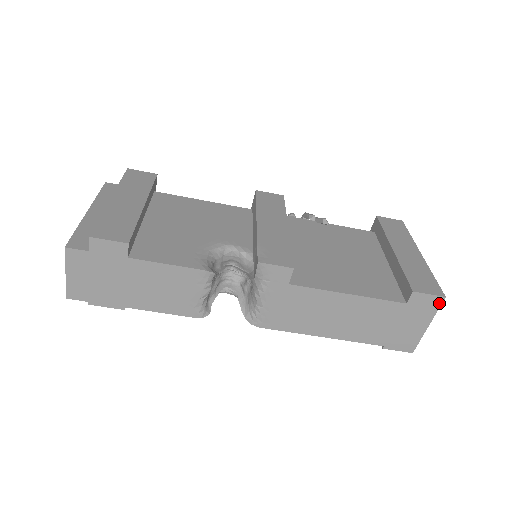
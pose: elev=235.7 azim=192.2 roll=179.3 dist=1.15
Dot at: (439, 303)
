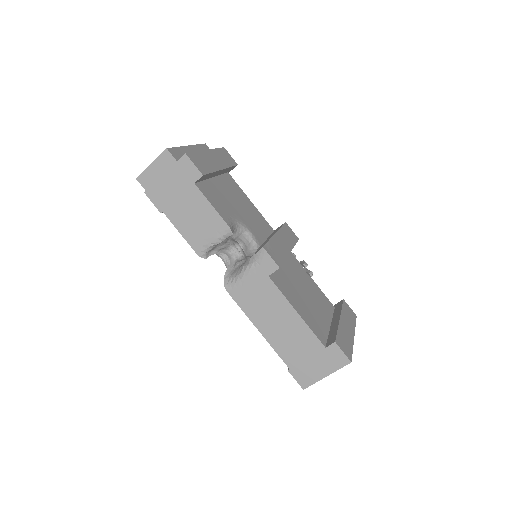
Dot at: (345, 364)
